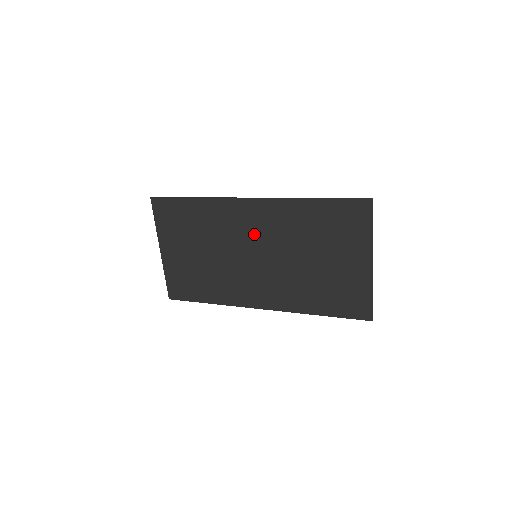
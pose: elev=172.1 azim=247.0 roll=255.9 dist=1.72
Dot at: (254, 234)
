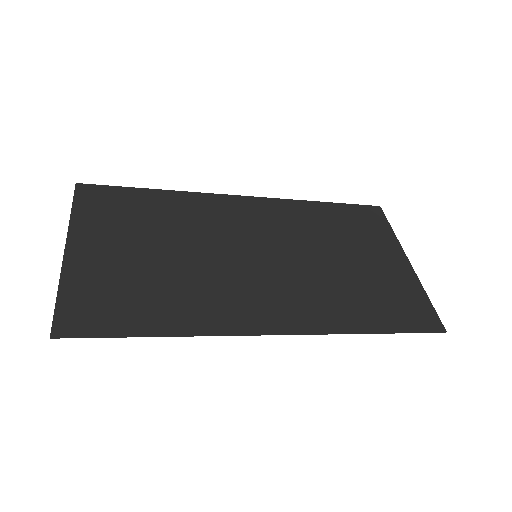
Dot at: (251, 230)
